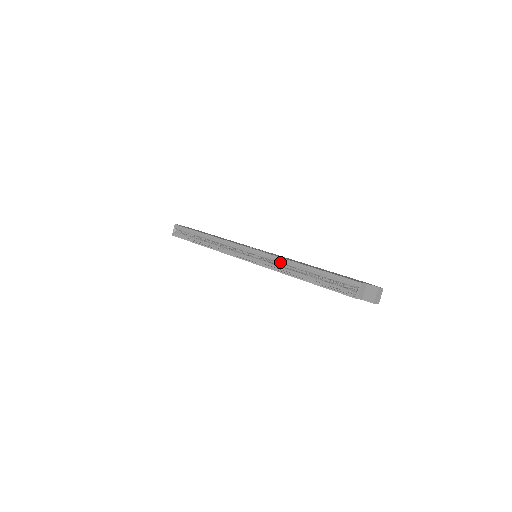
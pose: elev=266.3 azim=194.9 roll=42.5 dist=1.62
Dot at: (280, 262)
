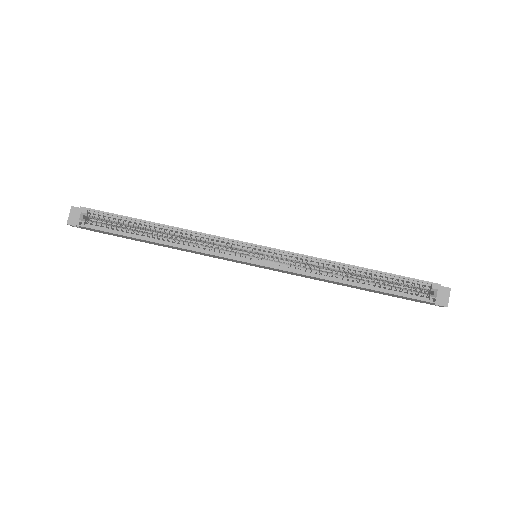
Dot at: (313, 263)
